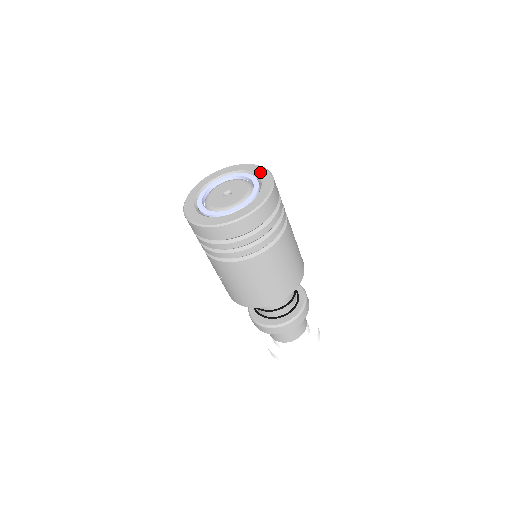
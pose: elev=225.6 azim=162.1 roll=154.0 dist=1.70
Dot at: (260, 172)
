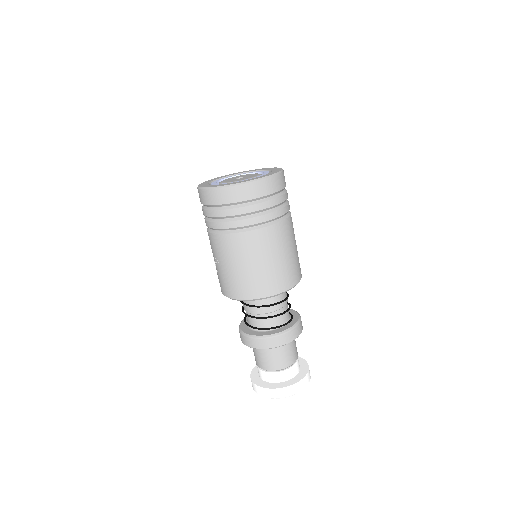
Dot at: (273, 169)
